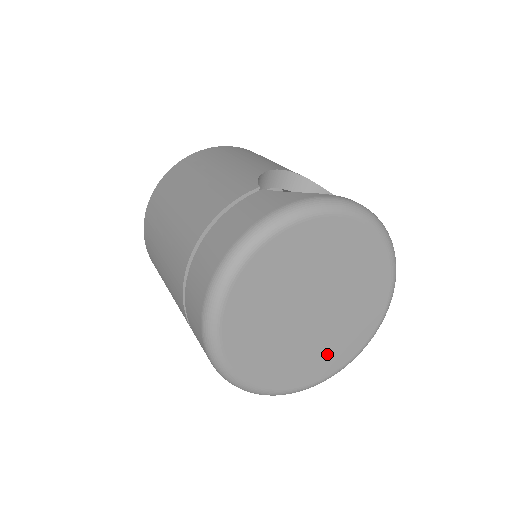
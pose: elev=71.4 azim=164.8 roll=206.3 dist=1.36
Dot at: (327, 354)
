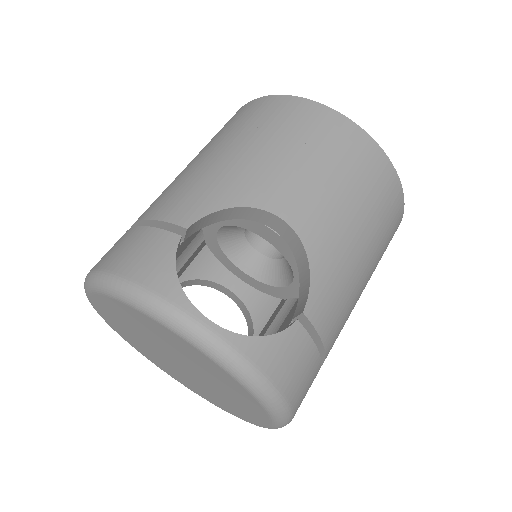
Dot at: (204, 393)
